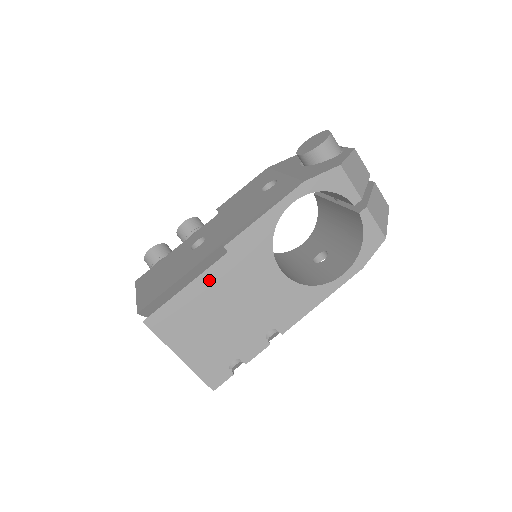
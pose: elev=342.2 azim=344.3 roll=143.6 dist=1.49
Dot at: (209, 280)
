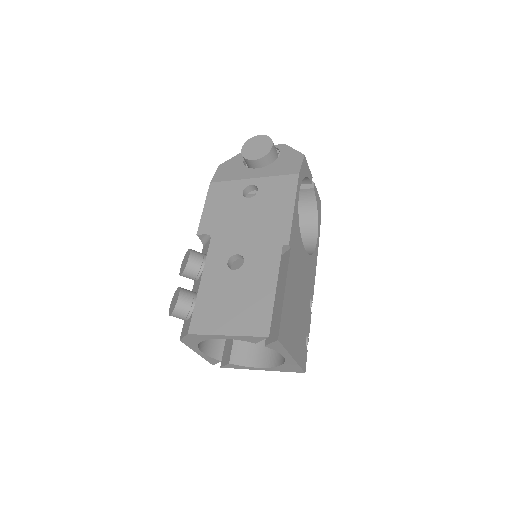
Dot at: (290, 278)
